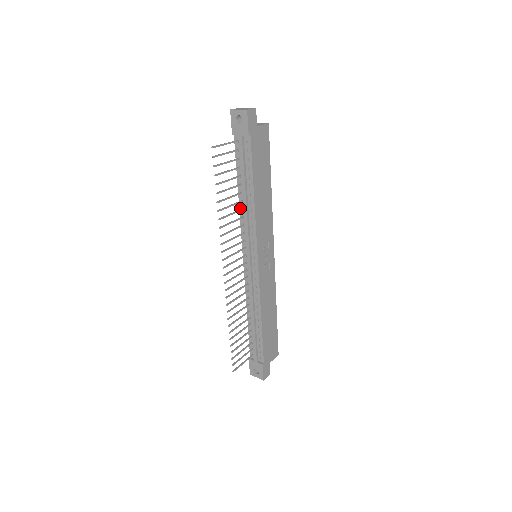
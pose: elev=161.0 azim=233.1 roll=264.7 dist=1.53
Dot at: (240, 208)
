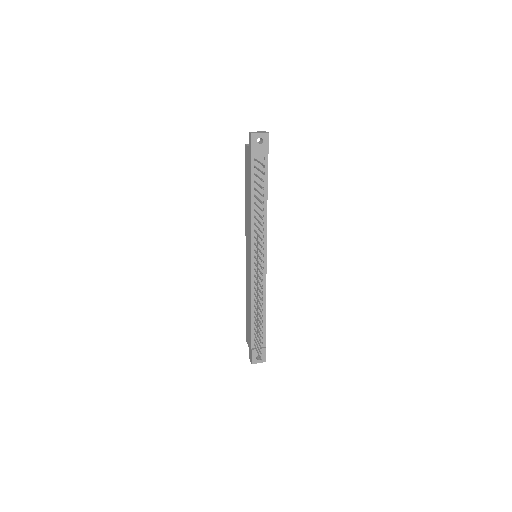
Dot at: (252, 216)
